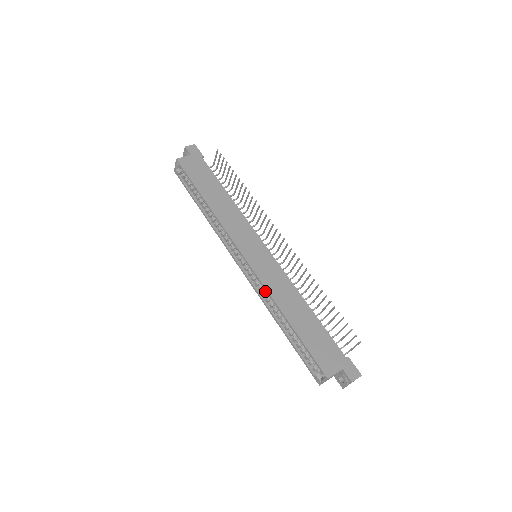
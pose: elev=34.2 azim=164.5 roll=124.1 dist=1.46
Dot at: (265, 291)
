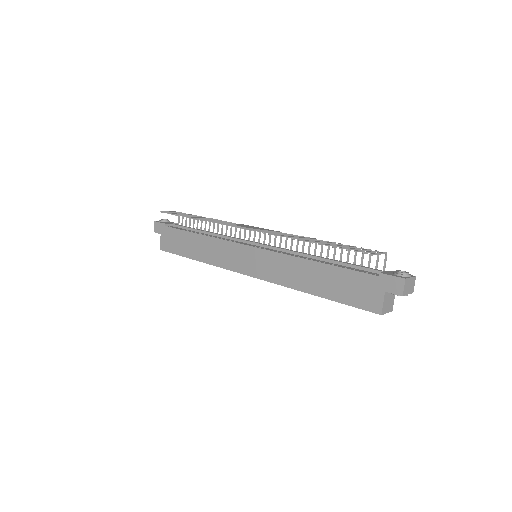
Dot at: occluded
